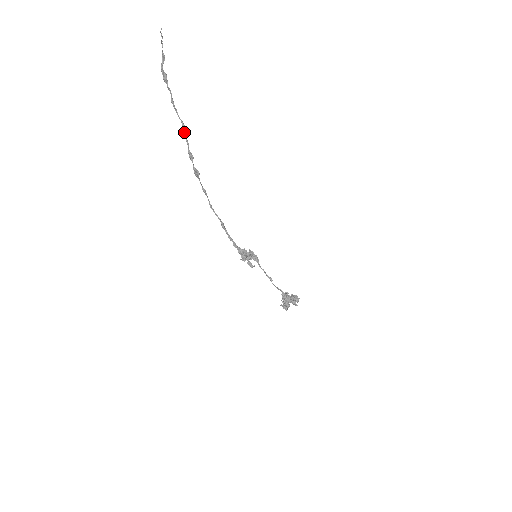
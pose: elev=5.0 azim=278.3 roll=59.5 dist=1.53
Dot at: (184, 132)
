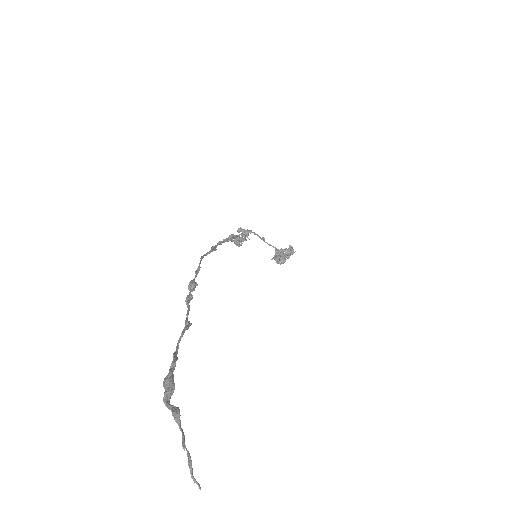
Dot at: occluded
